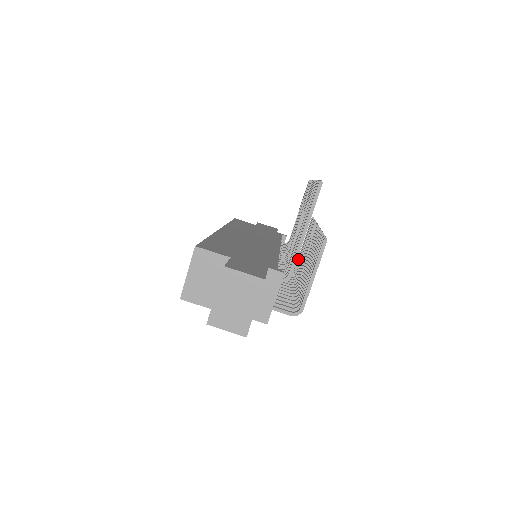
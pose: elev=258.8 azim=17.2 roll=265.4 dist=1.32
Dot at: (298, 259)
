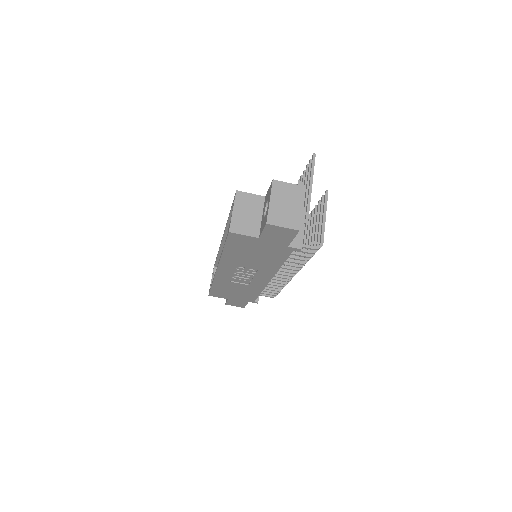
Dot at: occluded
